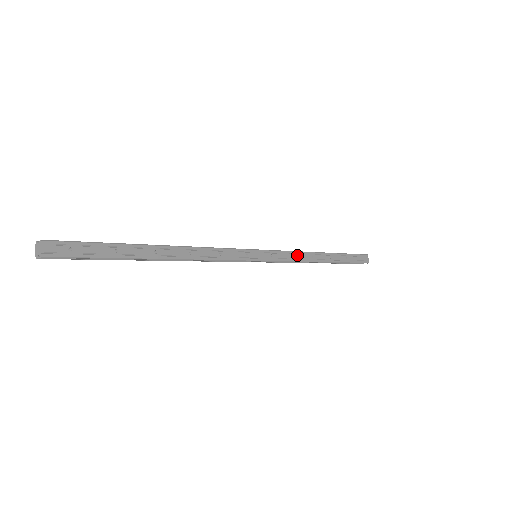
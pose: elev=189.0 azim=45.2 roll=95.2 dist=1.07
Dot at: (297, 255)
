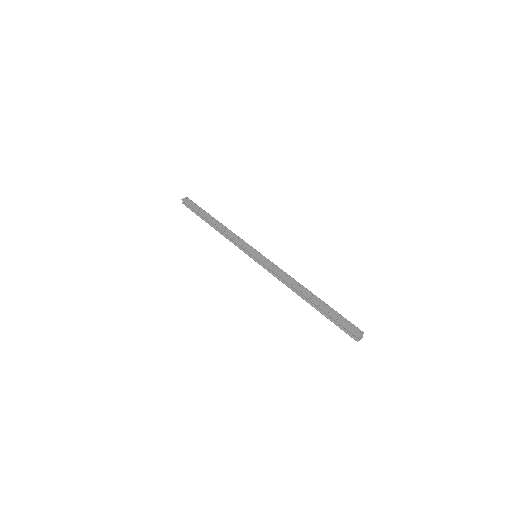
Dot at: (282, 273)
